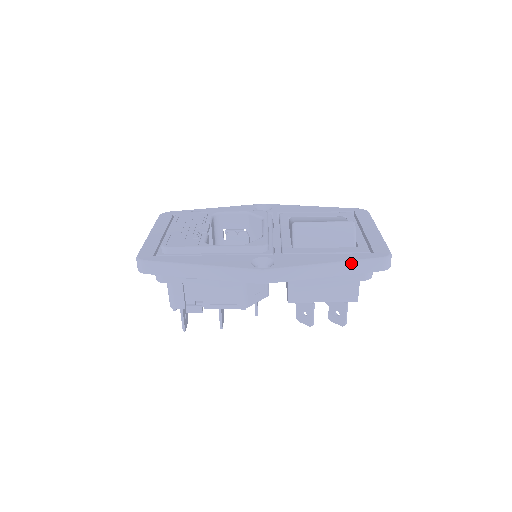
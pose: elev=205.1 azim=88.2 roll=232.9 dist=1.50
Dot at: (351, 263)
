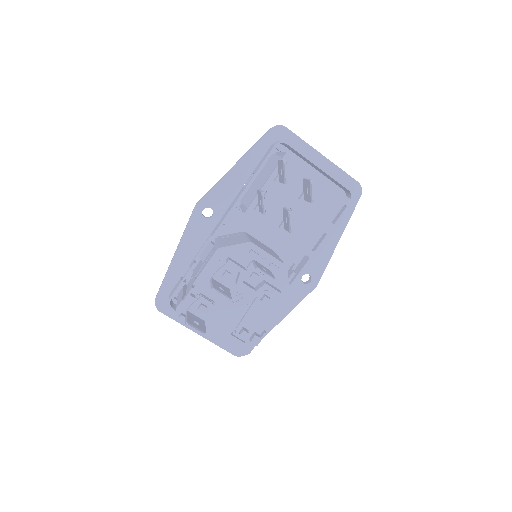
Dot at: occluded
